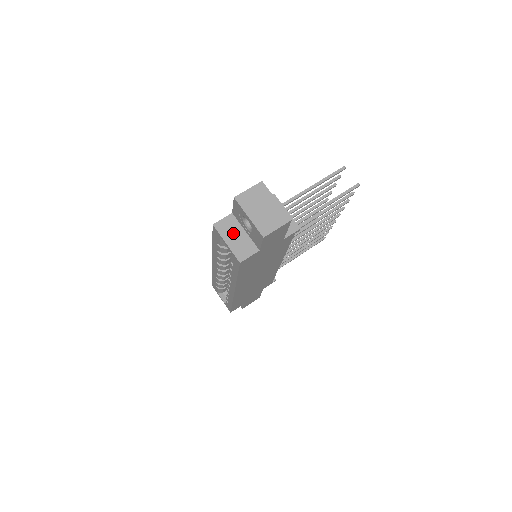
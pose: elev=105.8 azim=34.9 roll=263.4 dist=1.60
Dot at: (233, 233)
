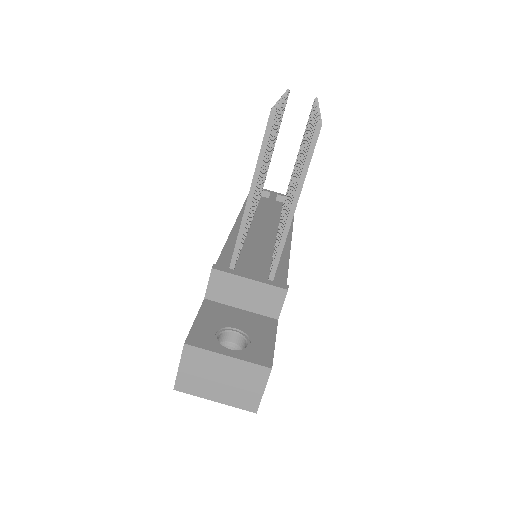
Dot at: occluded
